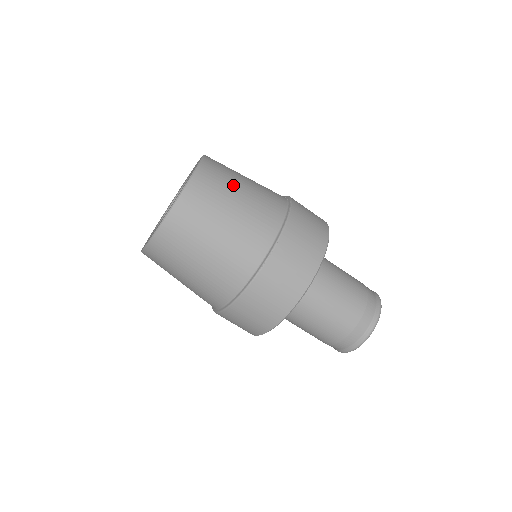
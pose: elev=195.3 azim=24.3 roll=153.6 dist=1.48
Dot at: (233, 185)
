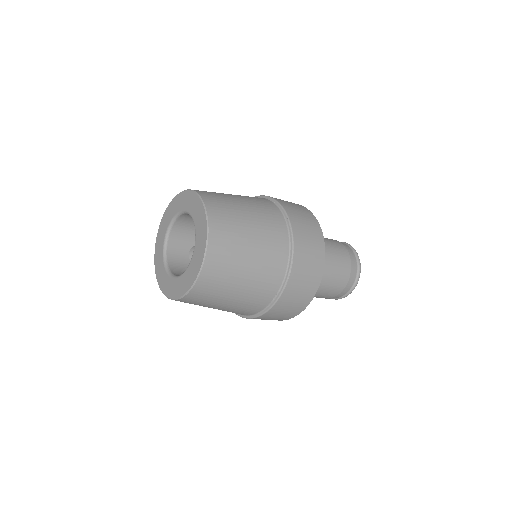
Dot at: (239, 215)
